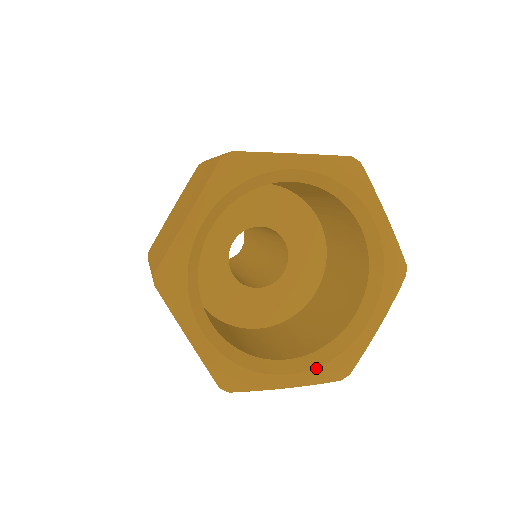
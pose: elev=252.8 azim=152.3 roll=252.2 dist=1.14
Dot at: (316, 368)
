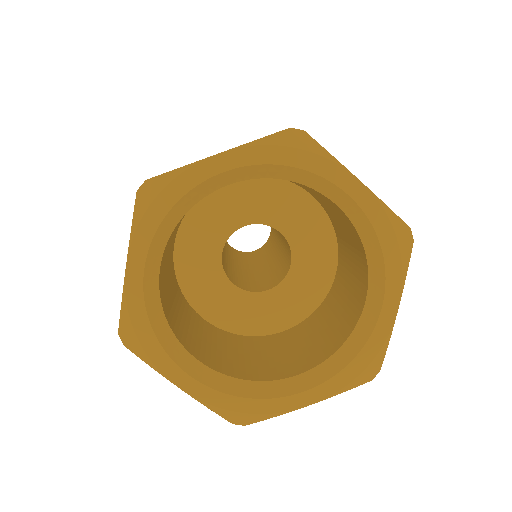
Dot at: (334, 377)
